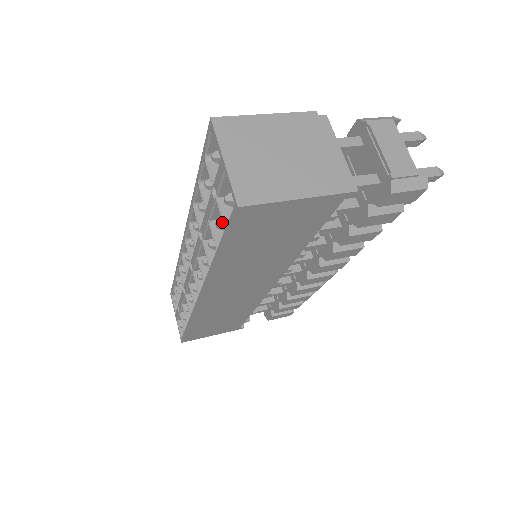
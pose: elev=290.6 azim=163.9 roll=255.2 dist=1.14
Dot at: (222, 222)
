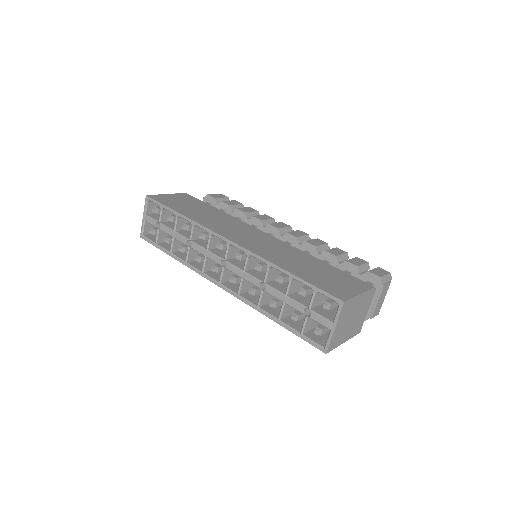
Dot at: (302, 330)
